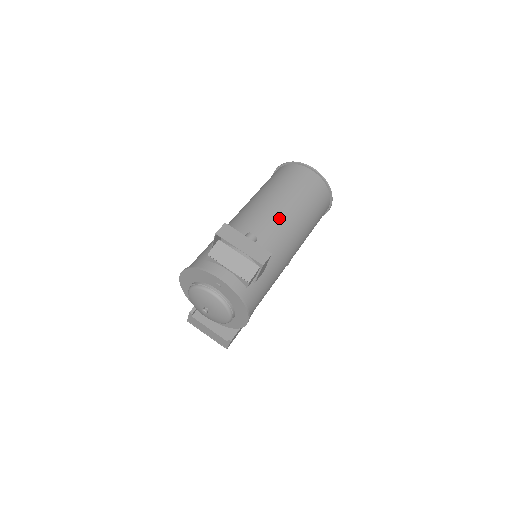
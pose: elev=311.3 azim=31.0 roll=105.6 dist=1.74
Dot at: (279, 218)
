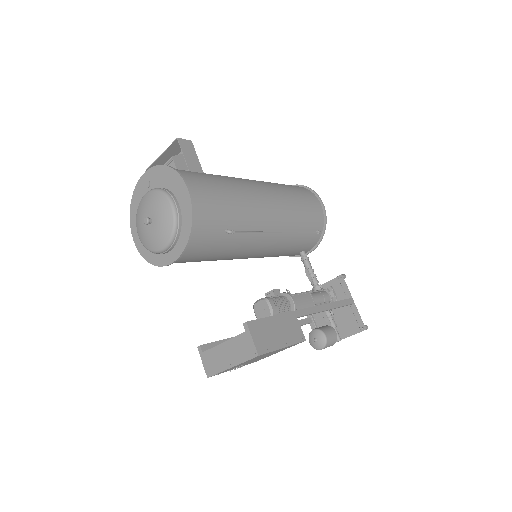
Dot at: occluded
